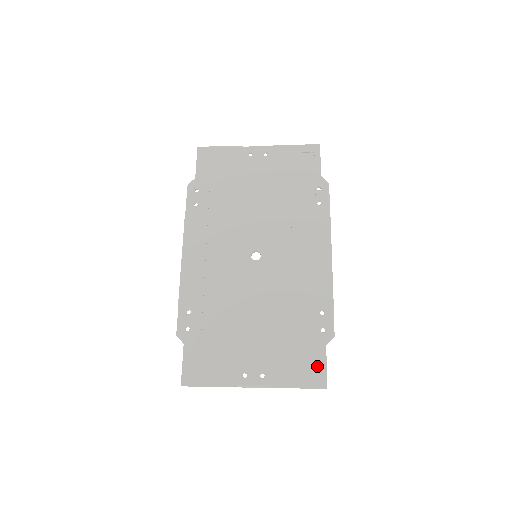
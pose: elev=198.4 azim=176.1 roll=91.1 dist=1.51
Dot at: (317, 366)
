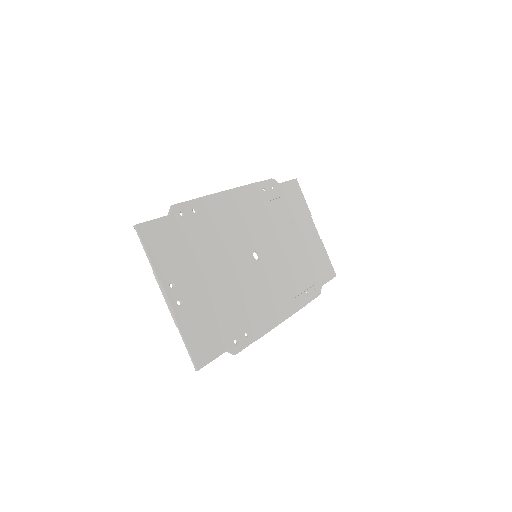
Dot at: (210, 351)
